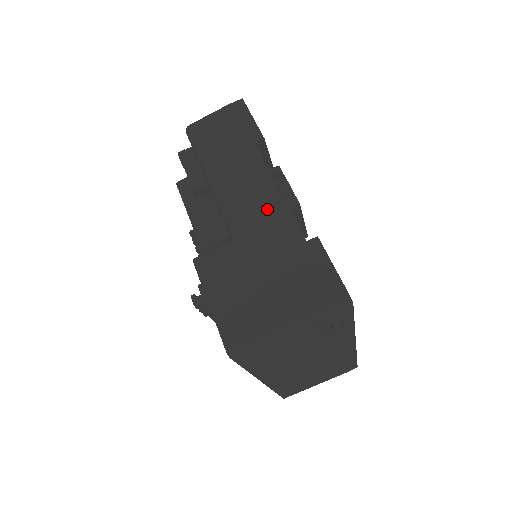
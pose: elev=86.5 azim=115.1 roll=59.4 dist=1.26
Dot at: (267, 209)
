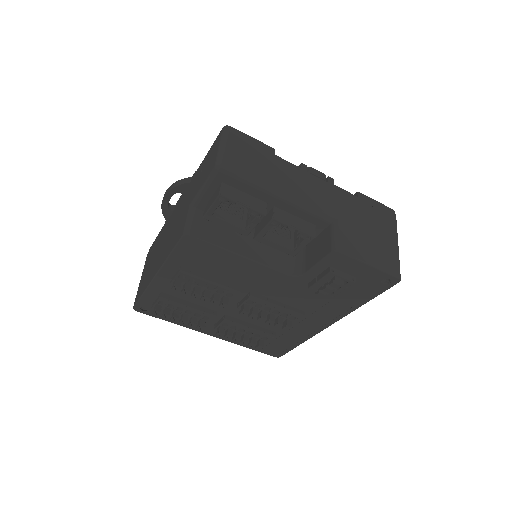
Dot at: (328, 192)
